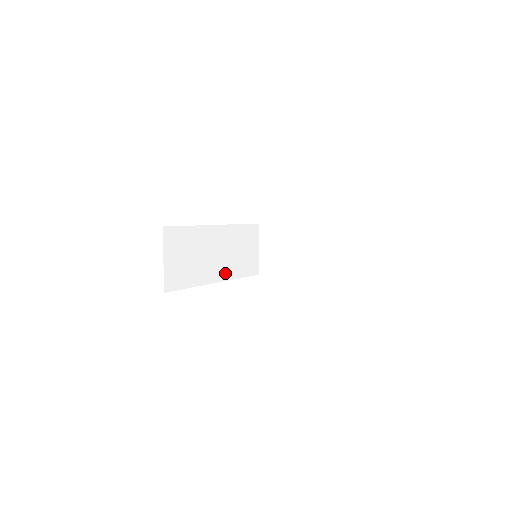
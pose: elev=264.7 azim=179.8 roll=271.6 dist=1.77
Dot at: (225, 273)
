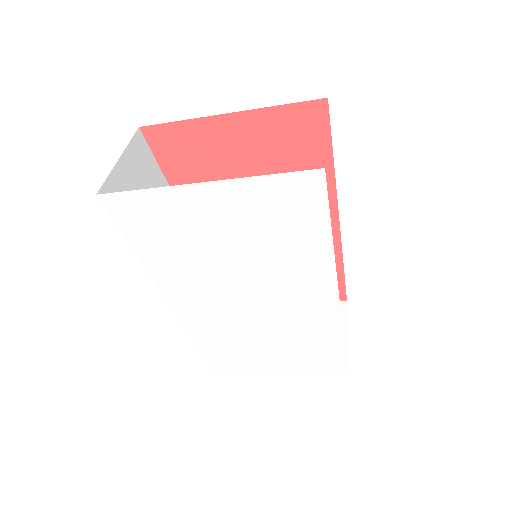
Dot at: occluded
